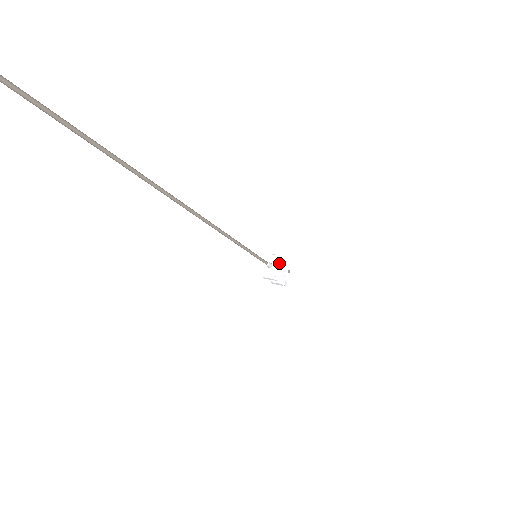
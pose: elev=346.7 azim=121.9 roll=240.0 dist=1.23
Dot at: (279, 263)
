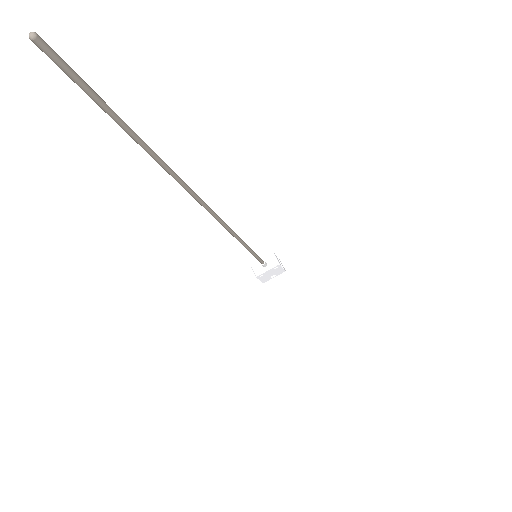
Dot at: (274, 269)
